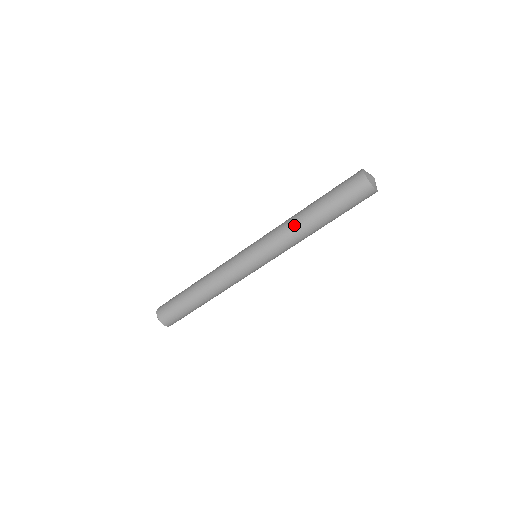
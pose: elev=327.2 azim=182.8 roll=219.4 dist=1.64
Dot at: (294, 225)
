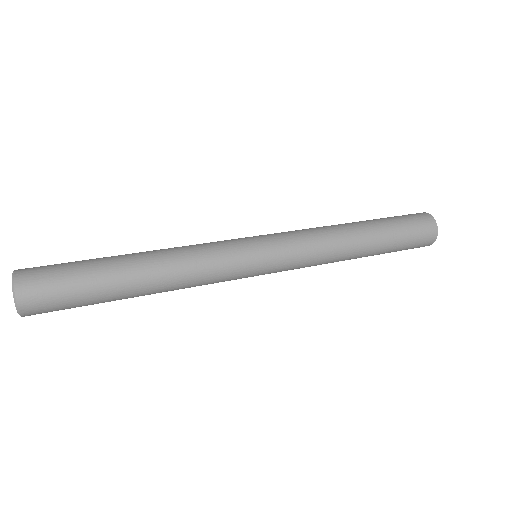
Dot at: (341, 254)
